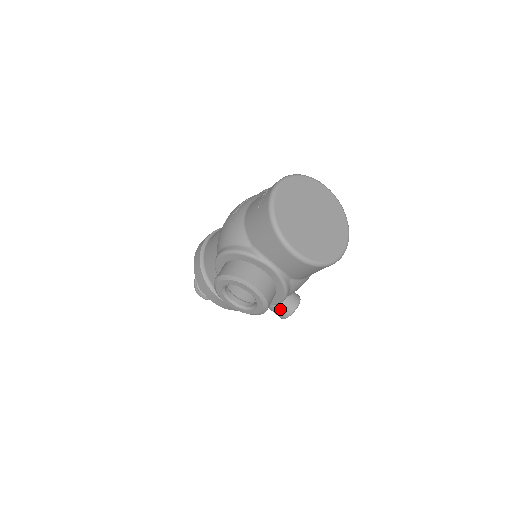
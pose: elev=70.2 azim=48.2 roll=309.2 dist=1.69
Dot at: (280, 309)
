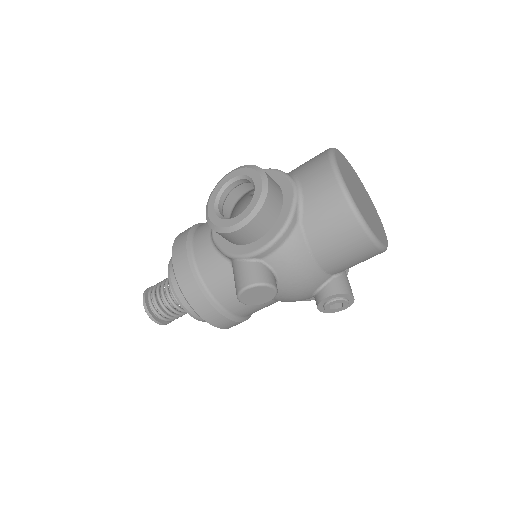
Dot at: (251, 270)
